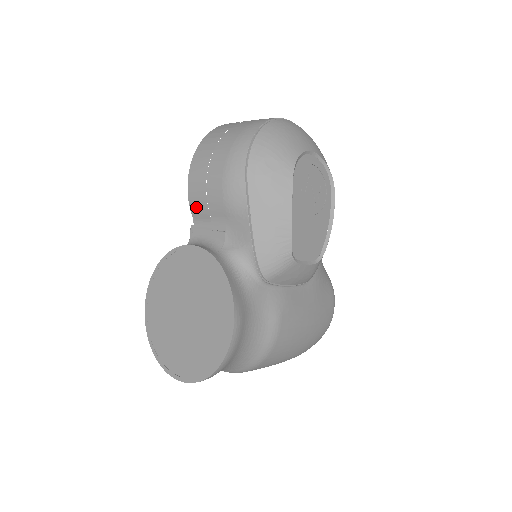
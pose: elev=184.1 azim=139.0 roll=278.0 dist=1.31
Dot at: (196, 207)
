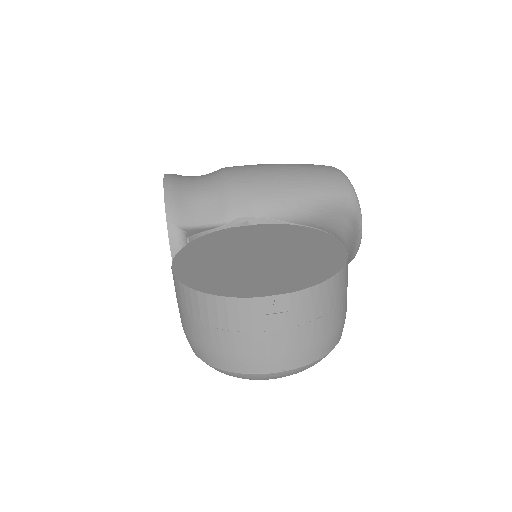
Dot at: occluded
